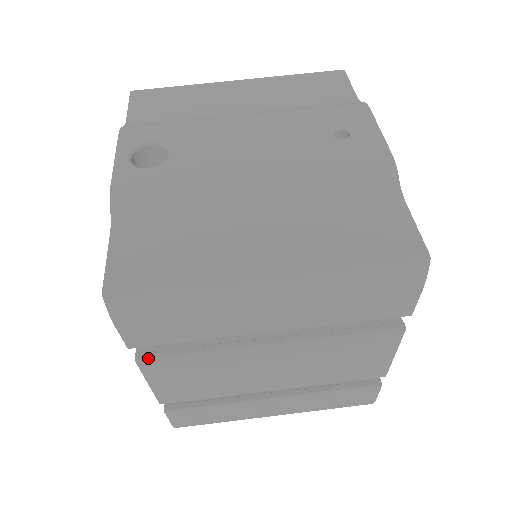
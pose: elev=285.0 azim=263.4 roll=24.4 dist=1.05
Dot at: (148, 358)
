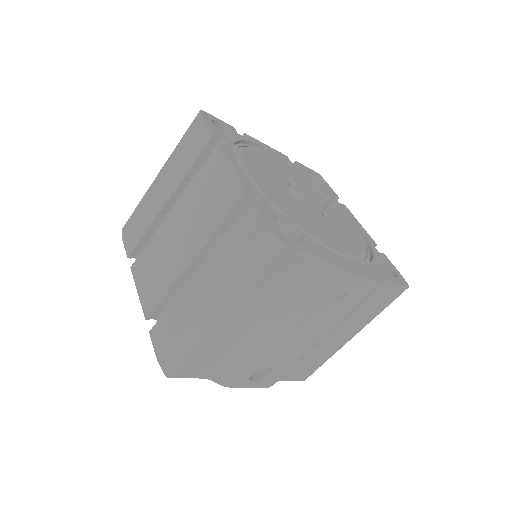
Dot at: occluded
